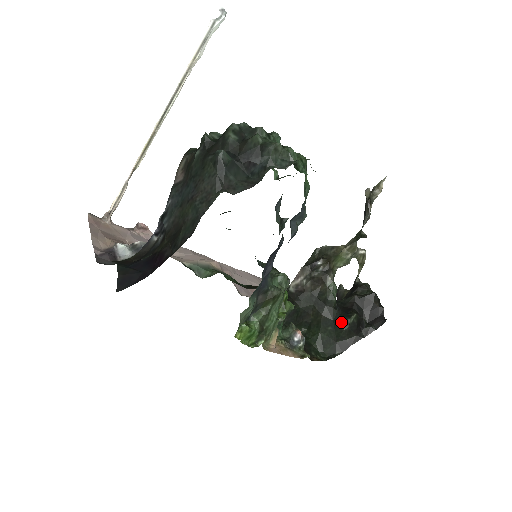
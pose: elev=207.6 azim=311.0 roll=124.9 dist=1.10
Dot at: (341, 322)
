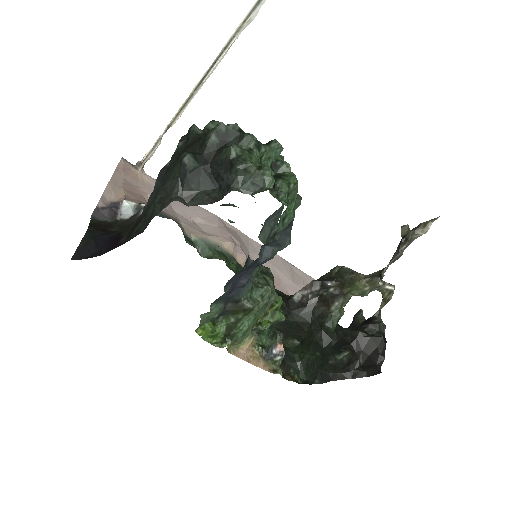
Dot at: (329, 354)
